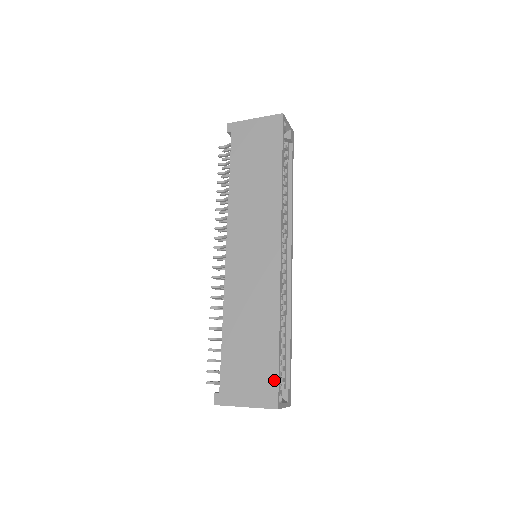
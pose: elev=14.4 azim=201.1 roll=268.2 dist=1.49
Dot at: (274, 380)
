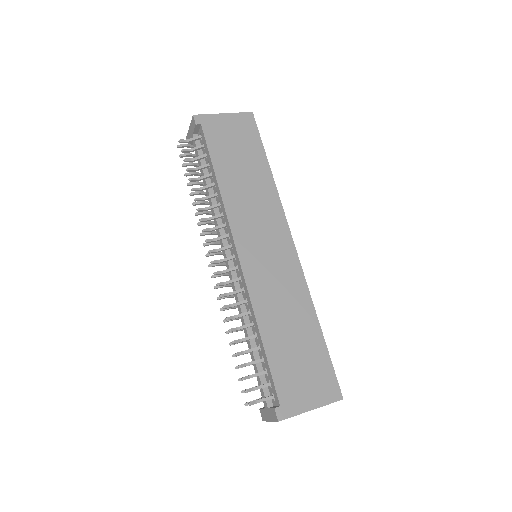
Dot at: (331, 372)
